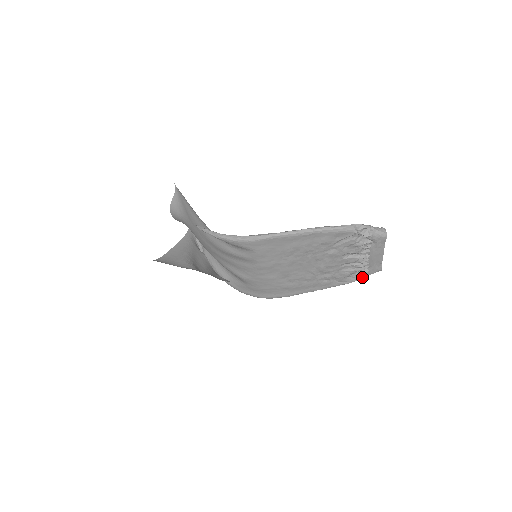
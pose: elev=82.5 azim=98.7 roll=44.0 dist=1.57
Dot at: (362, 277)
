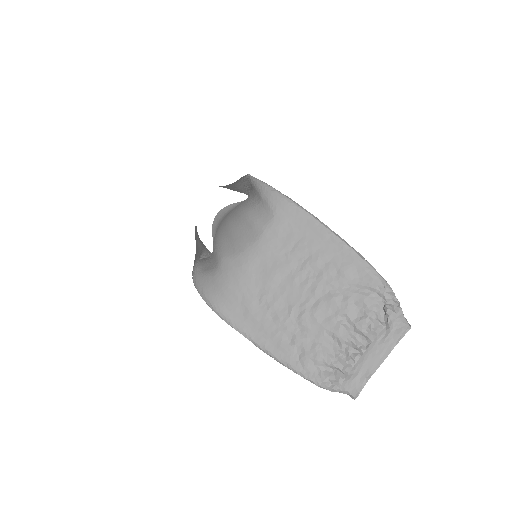
Dot at: (329, 384)
